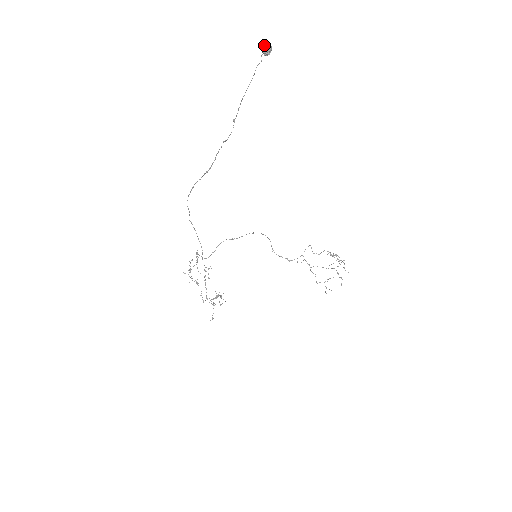
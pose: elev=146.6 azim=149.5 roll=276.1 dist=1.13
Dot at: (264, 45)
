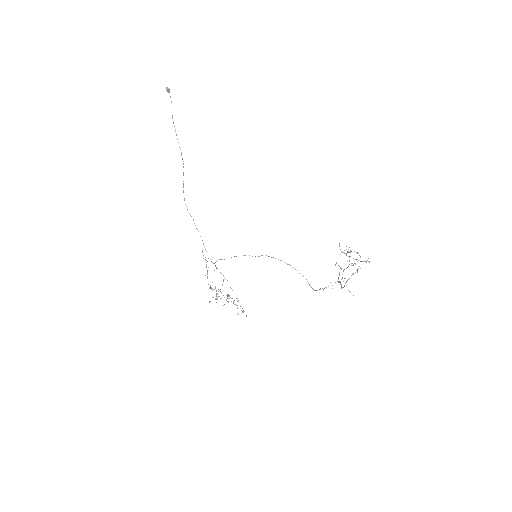
Dot at: (167, 89)
